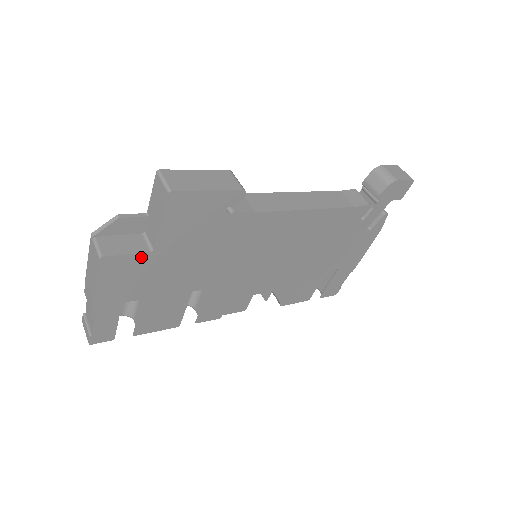
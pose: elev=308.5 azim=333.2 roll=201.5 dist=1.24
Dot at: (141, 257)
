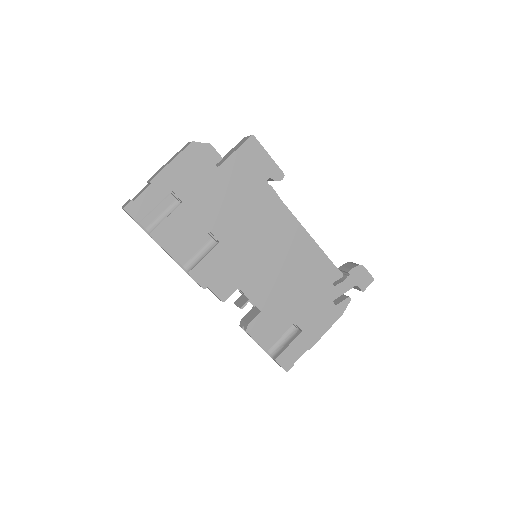
Dot at: (209, 164)
